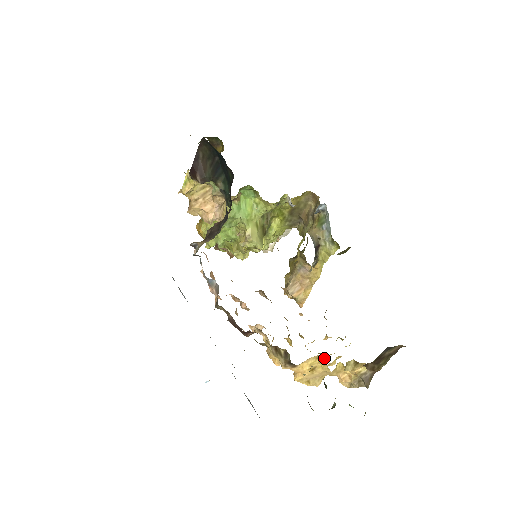
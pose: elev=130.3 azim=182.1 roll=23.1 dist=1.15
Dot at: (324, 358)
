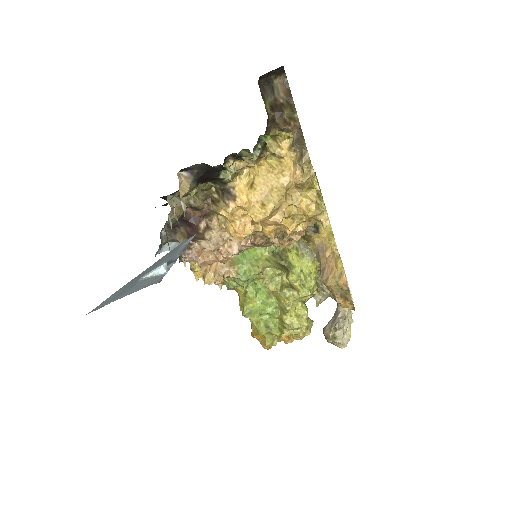
Dot at: (301, 210)
